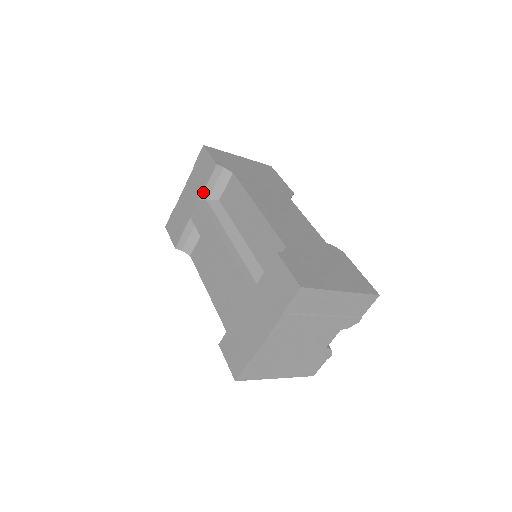
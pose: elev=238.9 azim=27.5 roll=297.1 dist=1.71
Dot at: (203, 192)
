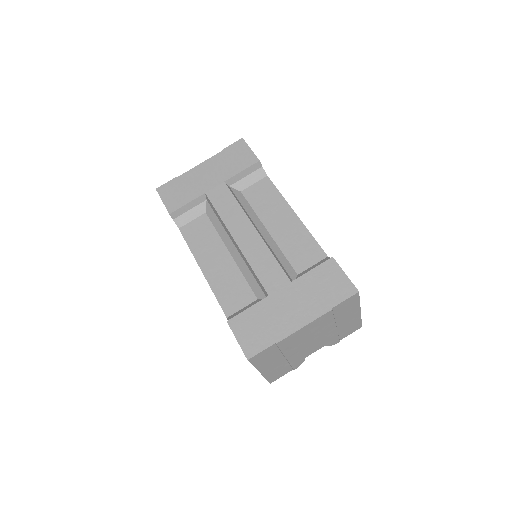
Dot at: (232, 177)
